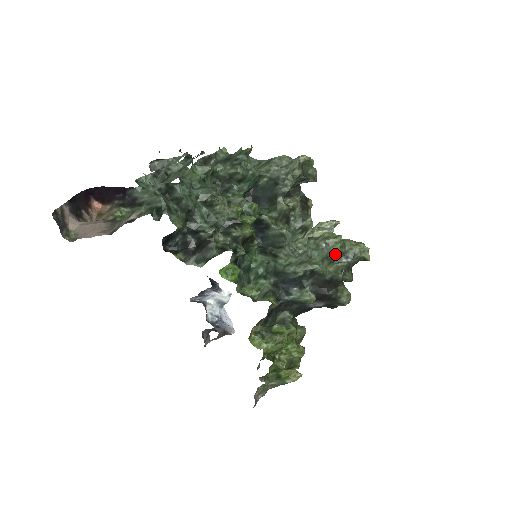
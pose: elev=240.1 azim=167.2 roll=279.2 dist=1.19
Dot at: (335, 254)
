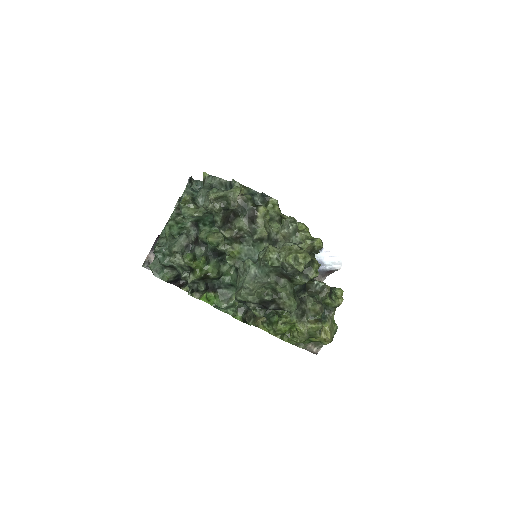
Dot at: (276, 267)
